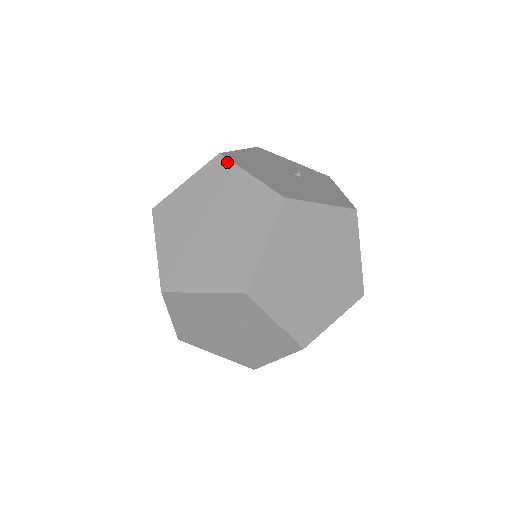
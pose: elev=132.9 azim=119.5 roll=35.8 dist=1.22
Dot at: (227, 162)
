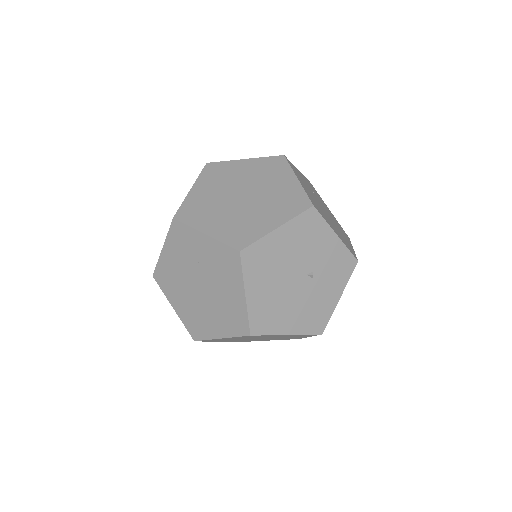
Dot at: (239, 265)
